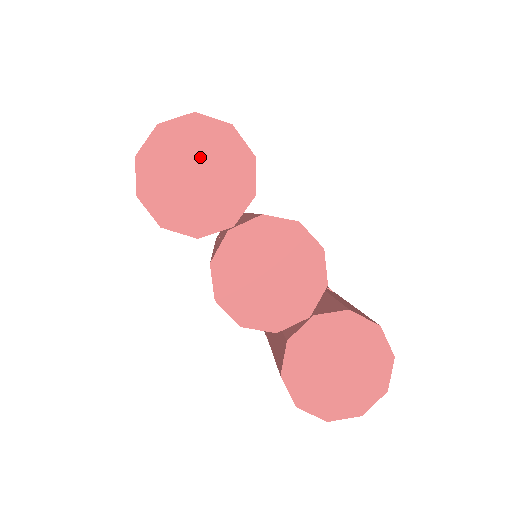
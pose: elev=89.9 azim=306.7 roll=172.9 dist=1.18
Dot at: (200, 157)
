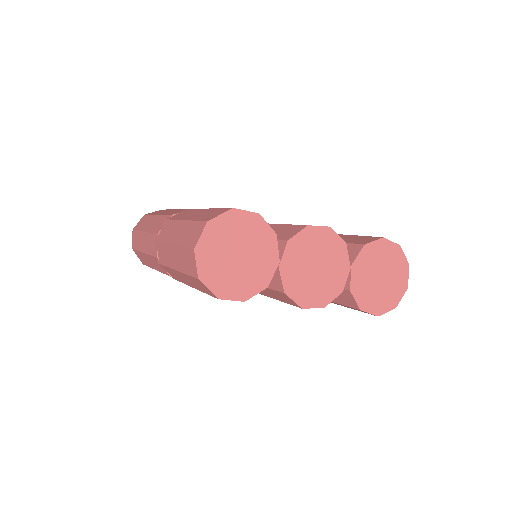
Dot at: (232, 243)
